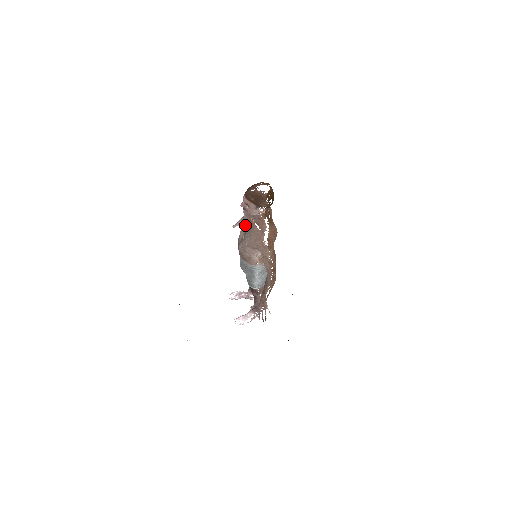
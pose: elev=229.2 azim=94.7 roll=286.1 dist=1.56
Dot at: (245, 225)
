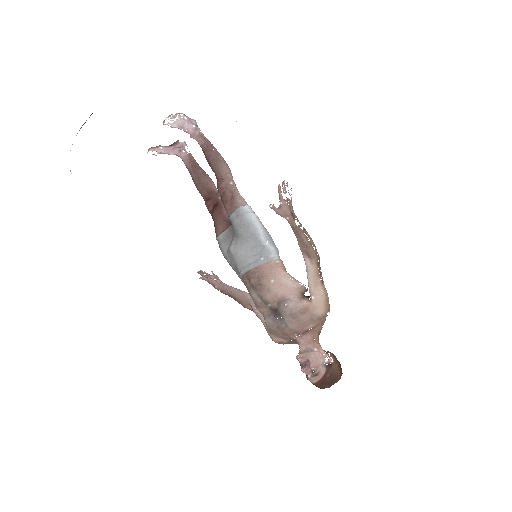
Dot at: (284, 317)
